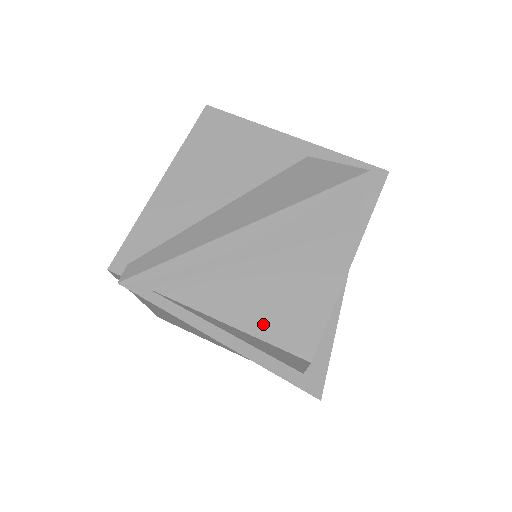
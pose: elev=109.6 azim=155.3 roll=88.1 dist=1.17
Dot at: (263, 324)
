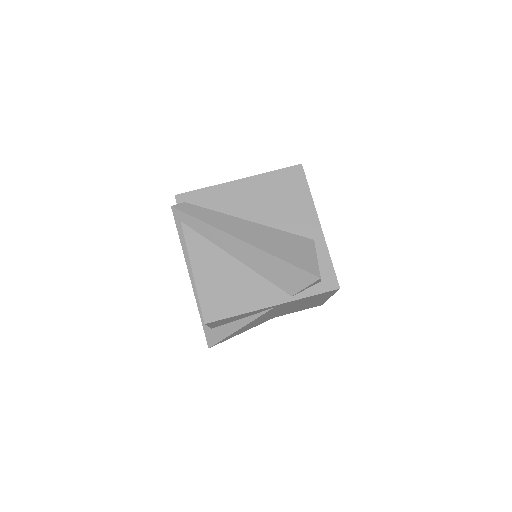
Dot at: (205, 288)
